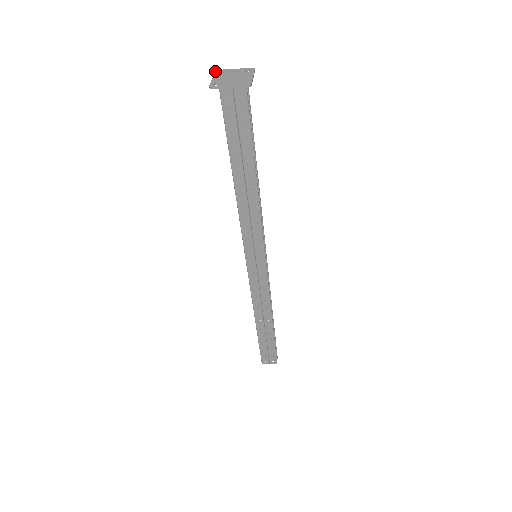
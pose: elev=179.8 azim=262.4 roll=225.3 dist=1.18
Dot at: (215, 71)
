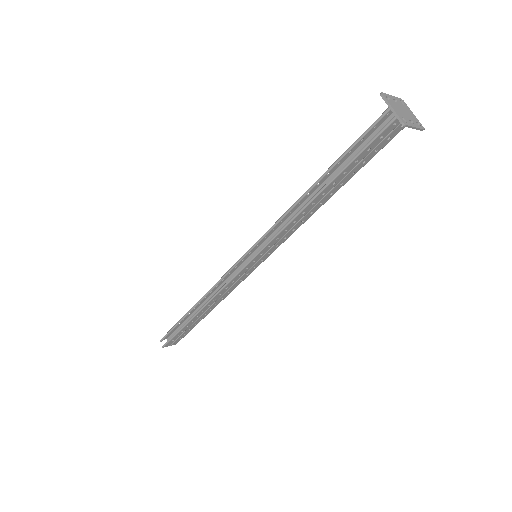
Dot at: (383, 94)
